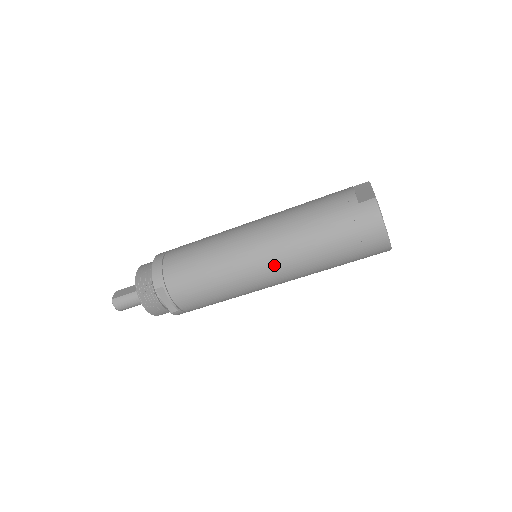
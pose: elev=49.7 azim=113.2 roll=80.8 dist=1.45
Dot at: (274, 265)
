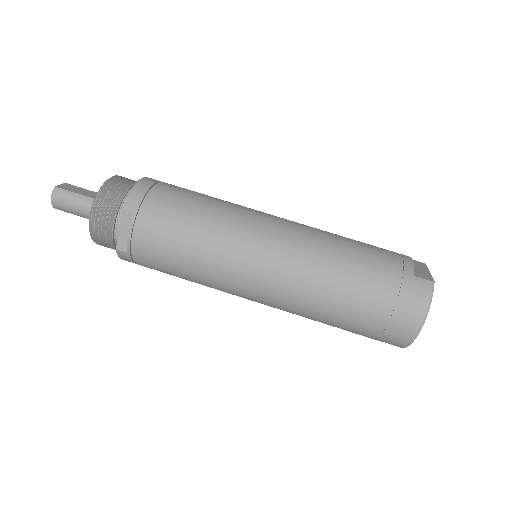
Dot at: (279, 277)
